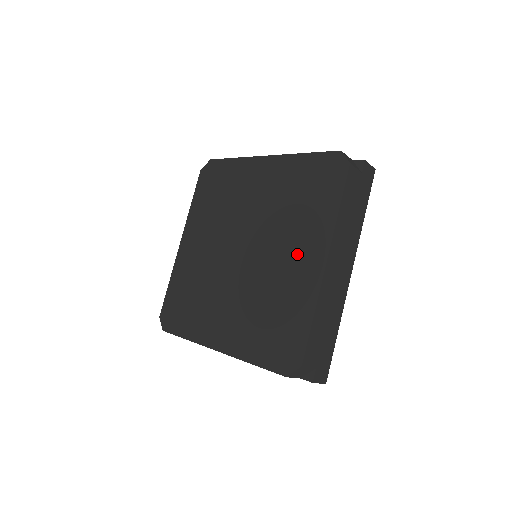
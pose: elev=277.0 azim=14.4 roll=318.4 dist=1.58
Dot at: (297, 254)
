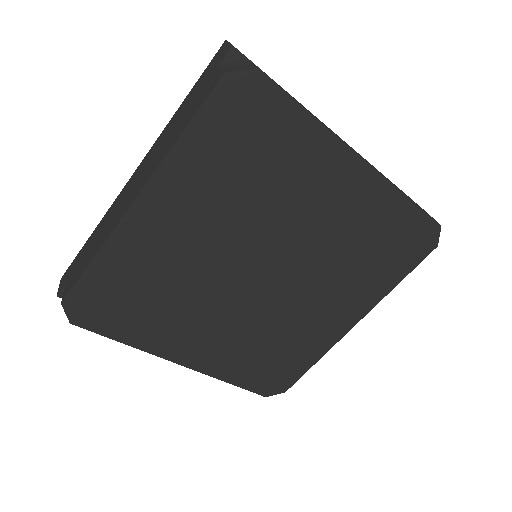
Dot at: (332, 307)
